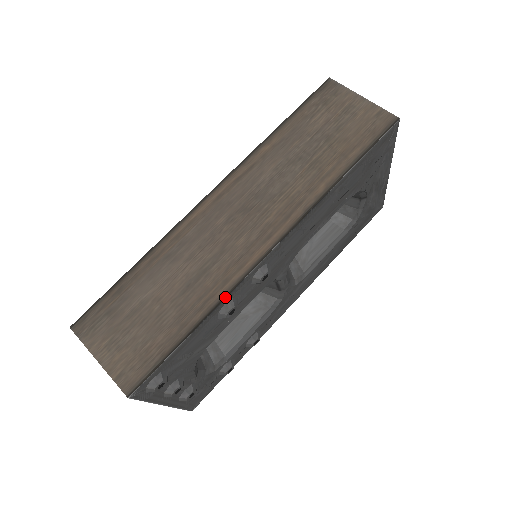
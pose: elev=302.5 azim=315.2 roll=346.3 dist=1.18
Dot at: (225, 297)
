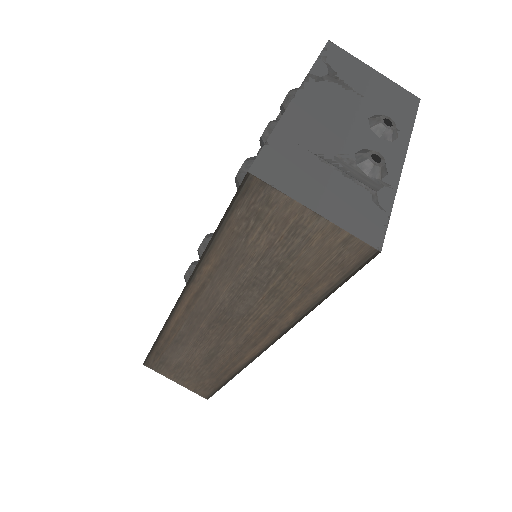
Dot at: (239, 372)
